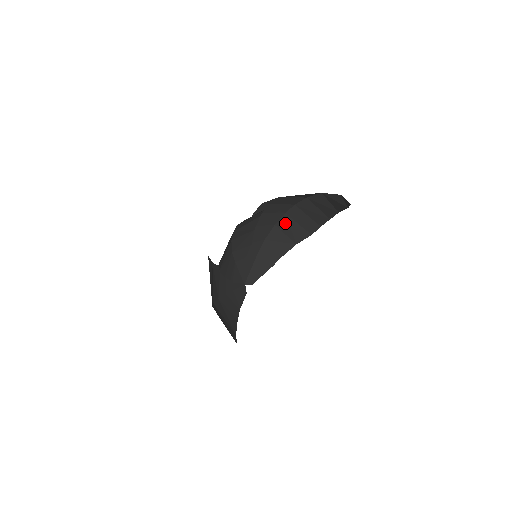
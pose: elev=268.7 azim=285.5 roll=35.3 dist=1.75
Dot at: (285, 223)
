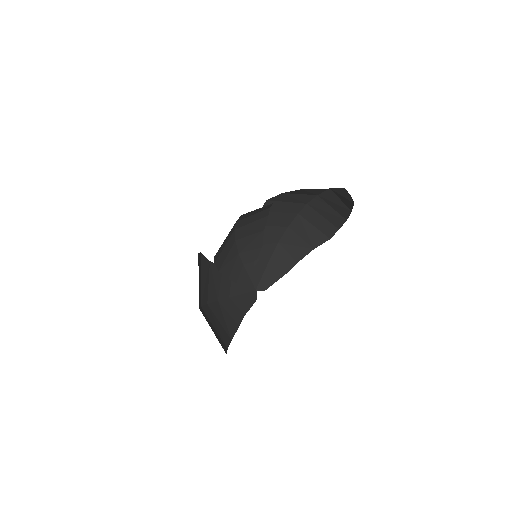
Dot at: (299, 225)
